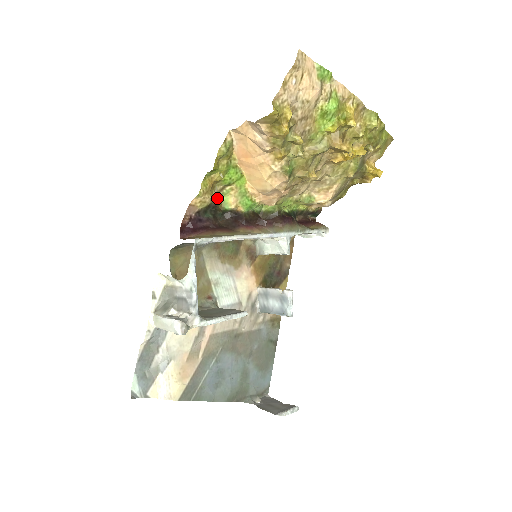
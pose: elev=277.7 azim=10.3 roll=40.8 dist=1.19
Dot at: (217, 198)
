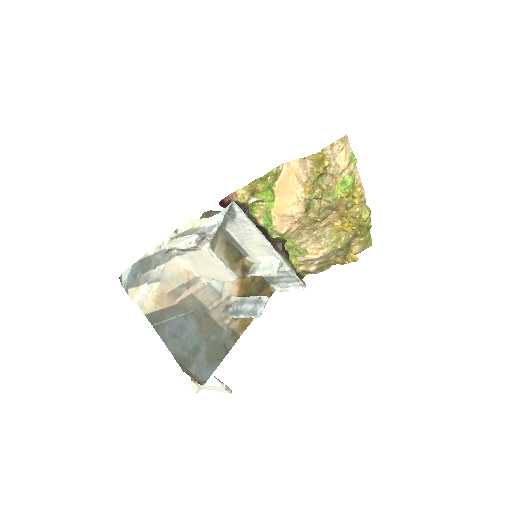
Dot at: (252, 201)
